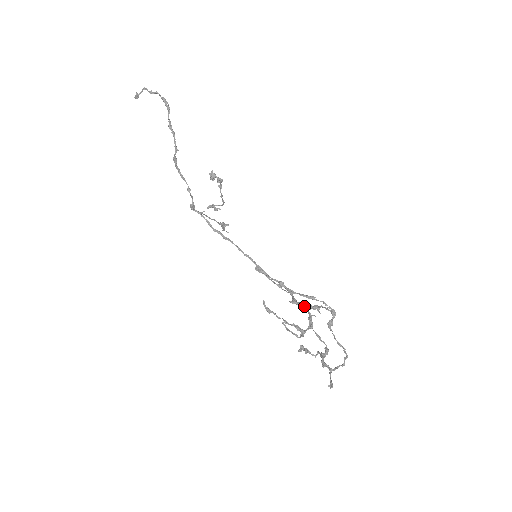
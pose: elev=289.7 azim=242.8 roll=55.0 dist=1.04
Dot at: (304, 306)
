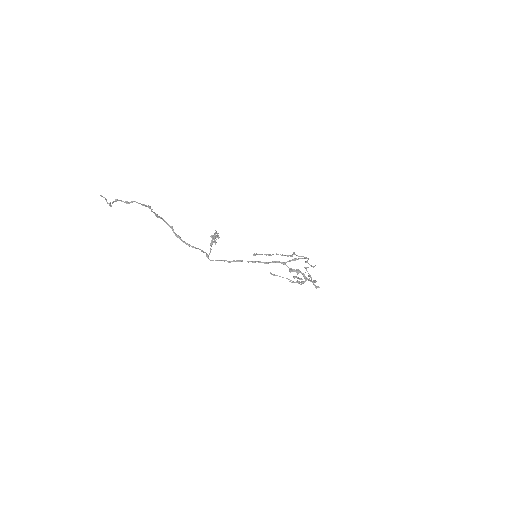
Dot at: (298, 271)
